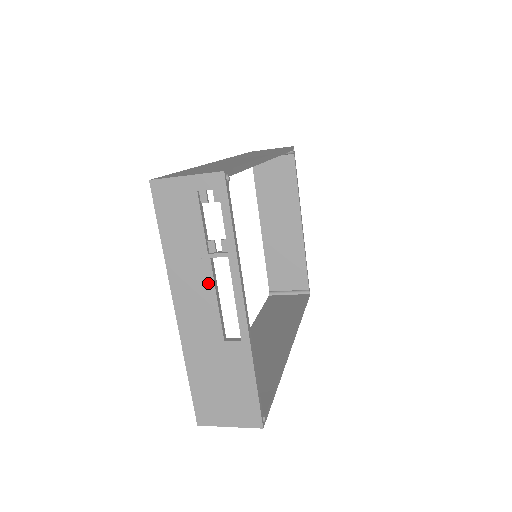
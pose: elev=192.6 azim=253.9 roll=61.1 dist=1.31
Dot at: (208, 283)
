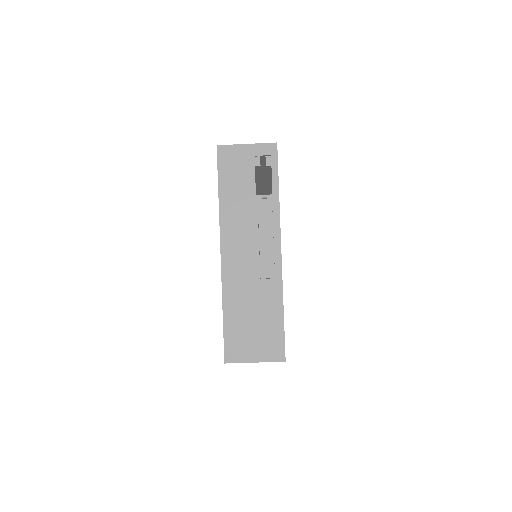
Dot at: (253, 228)
